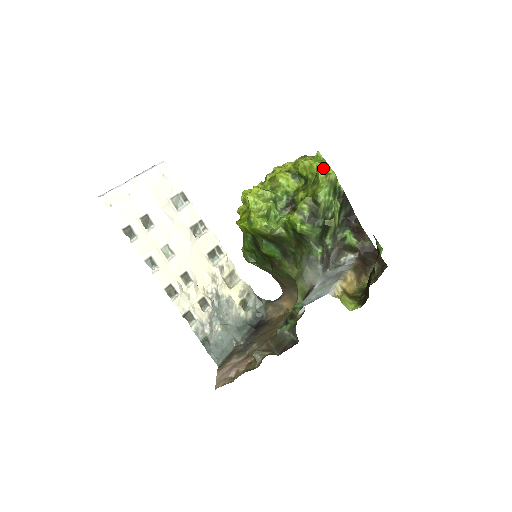
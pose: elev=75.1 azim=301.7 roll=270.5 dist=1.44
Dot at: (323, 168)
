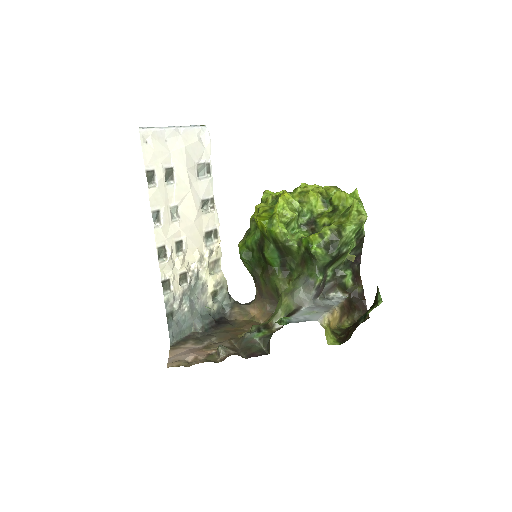
Dot at: (359, 206)
